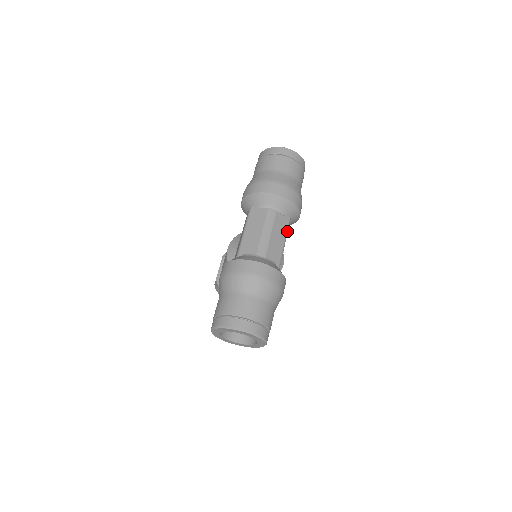
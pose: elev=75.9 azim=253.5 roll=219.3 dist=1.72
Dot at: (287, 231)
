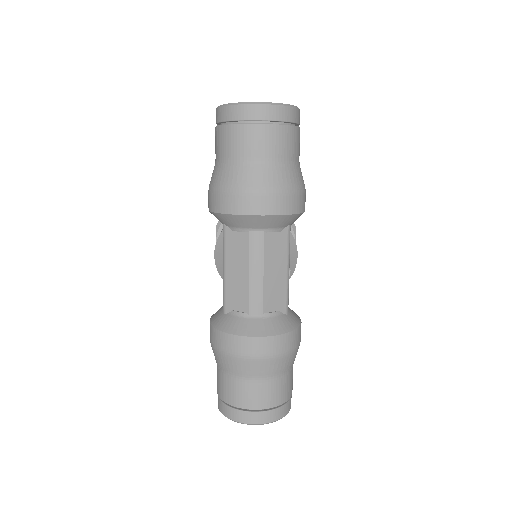
Dot at: (288, 250)
